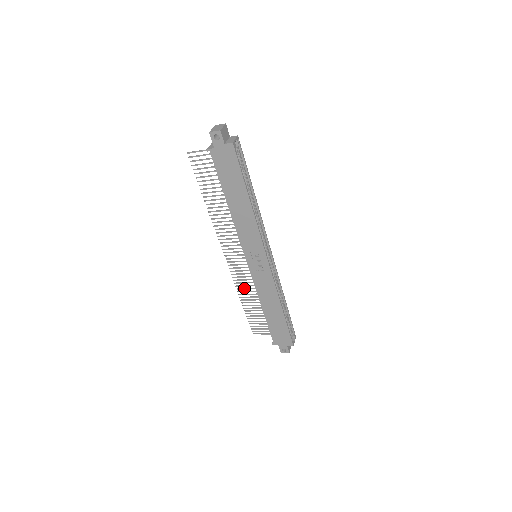
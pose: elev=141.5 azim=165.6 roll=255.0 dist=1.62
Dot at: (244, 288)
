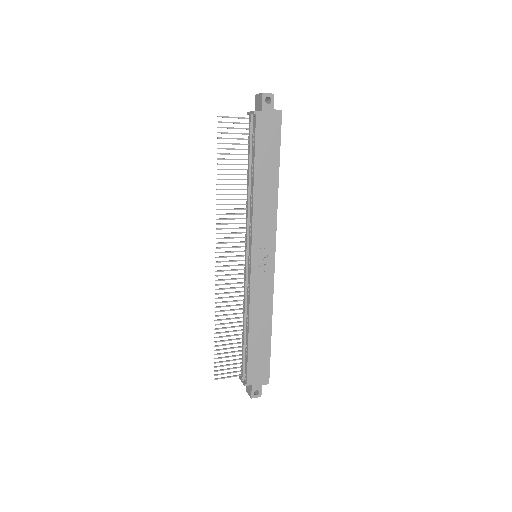
Dot at: occluded
